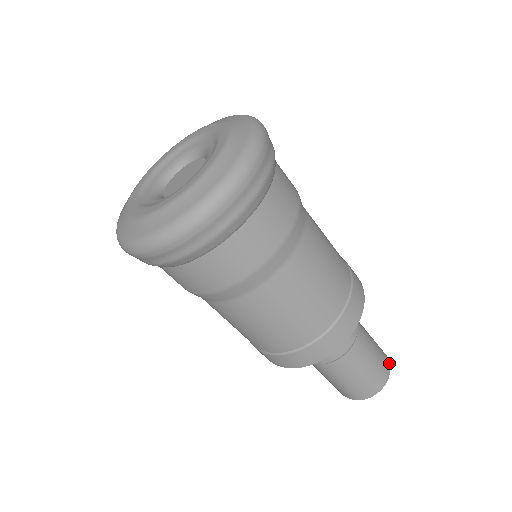
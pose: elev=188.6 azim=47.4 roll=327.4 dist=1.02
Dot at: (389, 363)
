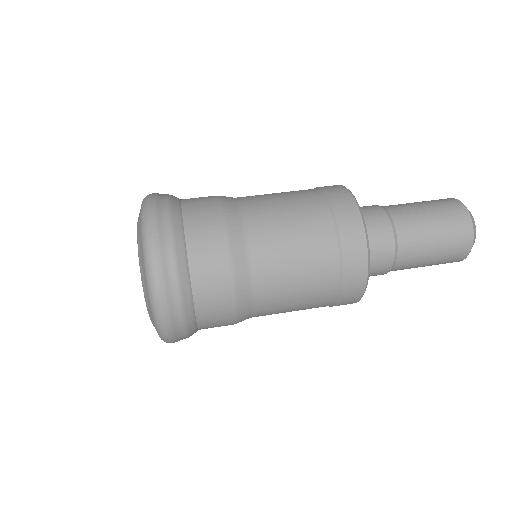
Dot at: (467, 214)
